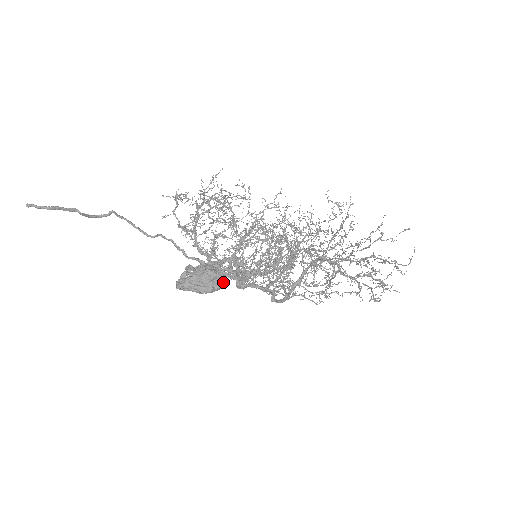
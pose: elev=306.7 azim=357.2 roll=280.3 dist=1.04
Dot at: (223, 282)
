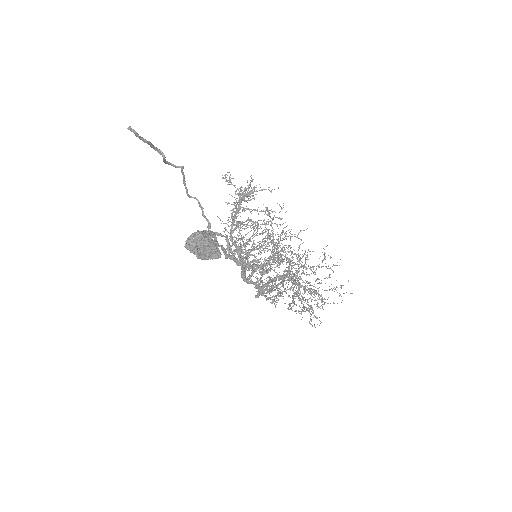
Dot at: (217, 257)
